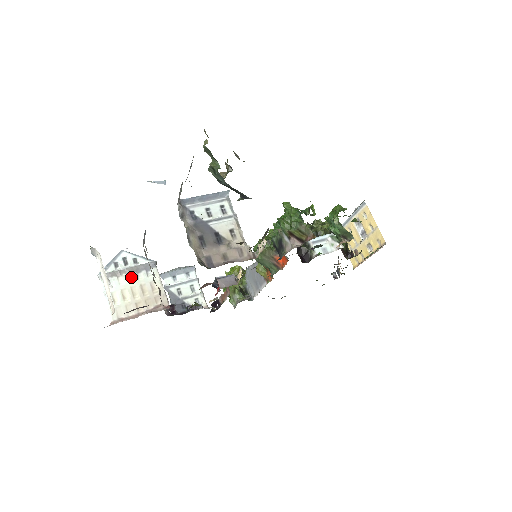
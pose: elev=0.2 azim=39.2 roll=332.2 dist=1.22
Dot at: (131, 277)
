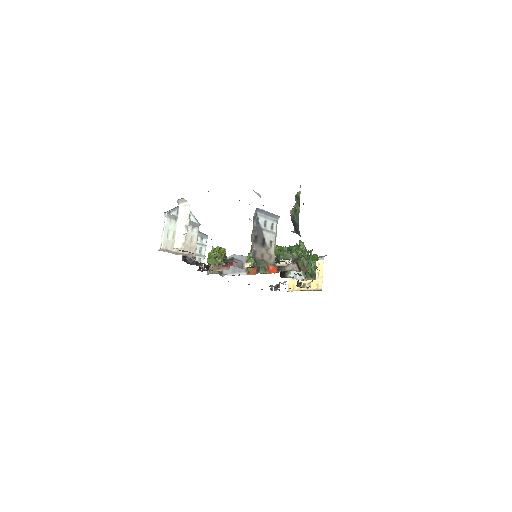
Dot at: occluded
